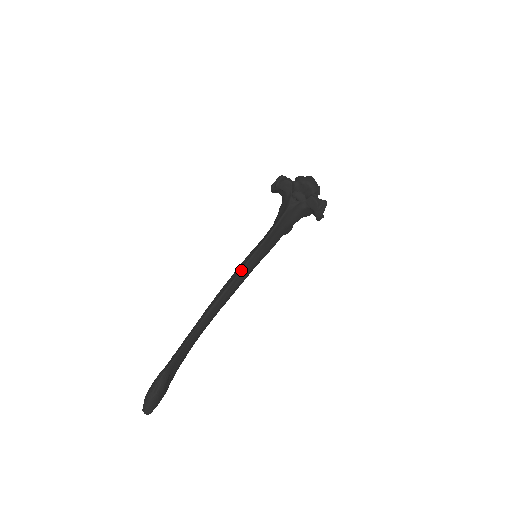
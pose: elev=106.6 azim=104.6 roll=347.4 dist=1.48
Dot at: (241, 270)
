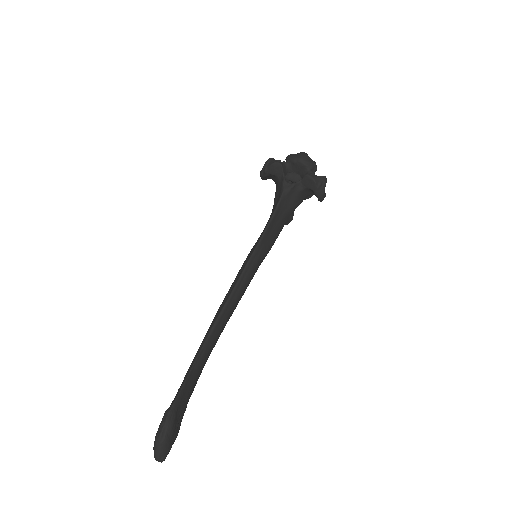
Dot at: (241, 276)
